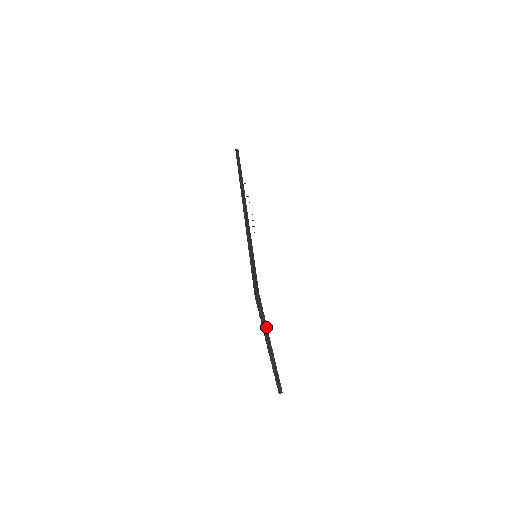
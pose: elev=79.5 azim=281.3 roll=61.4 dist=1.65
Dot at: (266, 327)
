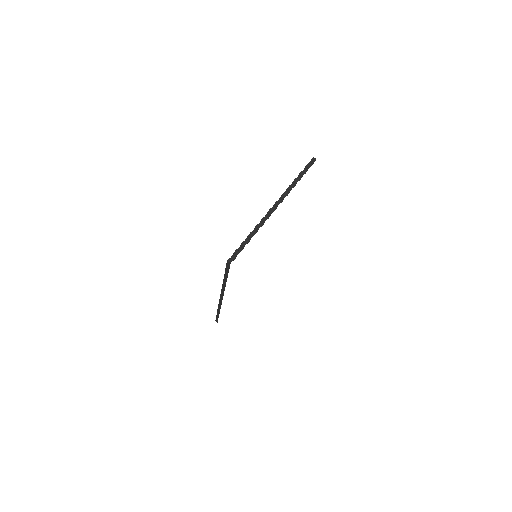
Dot at: occluded
